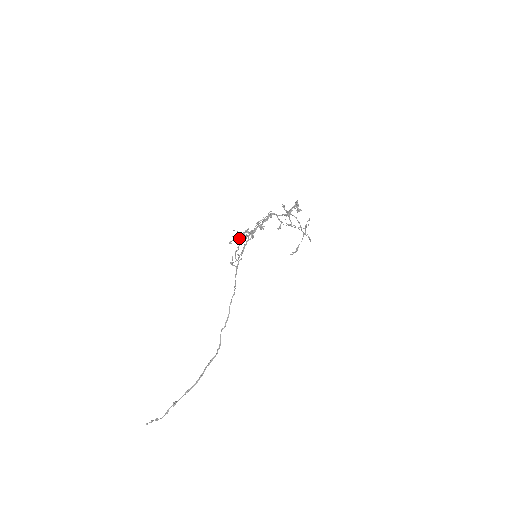
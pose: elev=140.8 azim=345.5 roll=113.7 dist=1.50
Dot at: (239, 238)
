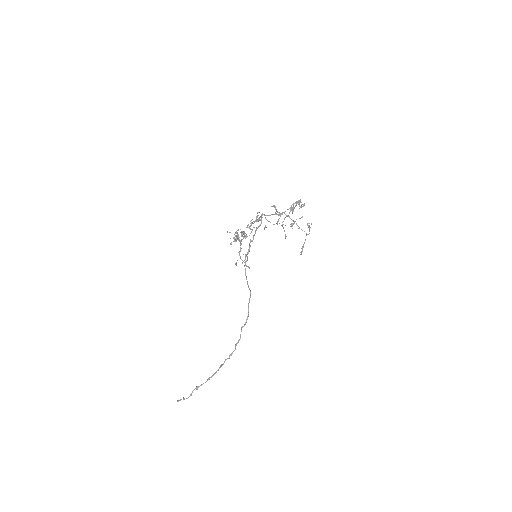
Dot at: (235, 239)
